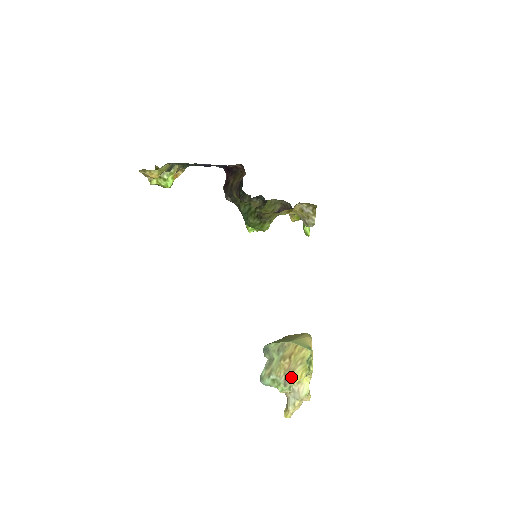
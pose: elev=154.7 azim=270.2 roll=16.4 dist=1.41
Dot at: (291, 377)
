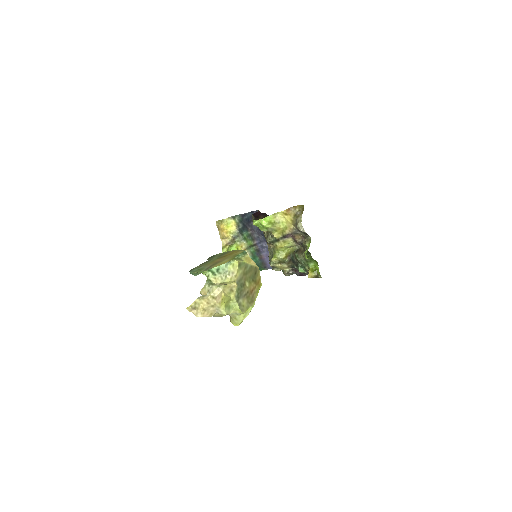
Dot at: (215, 265)
